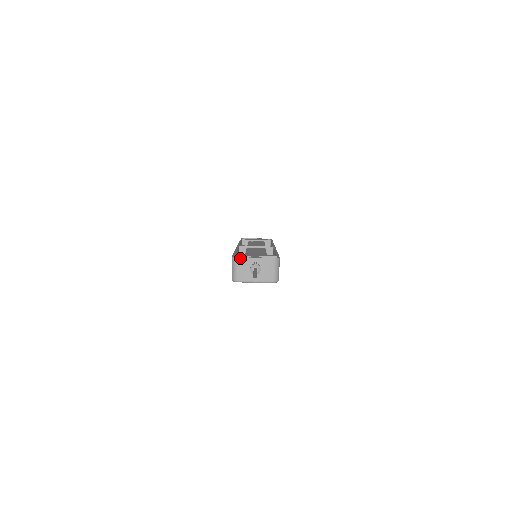
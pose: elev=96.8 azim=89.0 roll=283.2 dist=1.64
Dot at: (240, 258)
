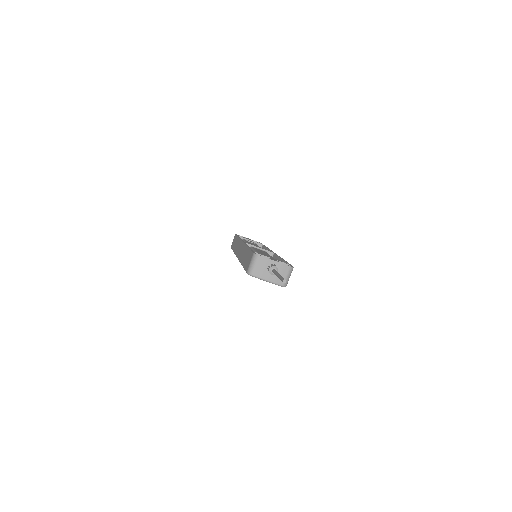
Dot at: (262, 256)
